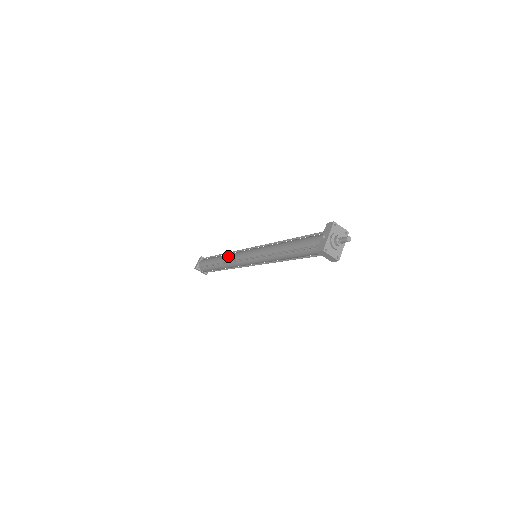
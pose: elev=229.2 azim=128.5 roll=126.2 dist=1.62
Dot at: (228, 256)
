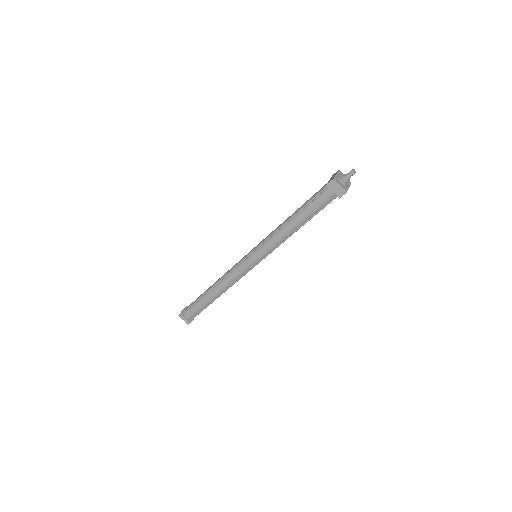
Dot at: occluded
